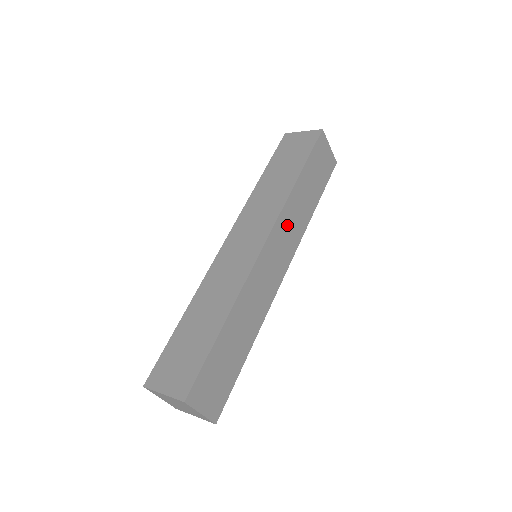
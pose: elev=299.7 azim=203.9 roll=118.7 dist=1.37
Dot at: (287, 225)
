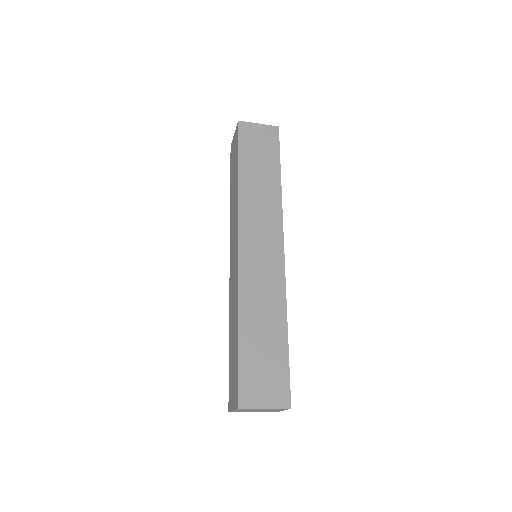
Dot at: occluded
